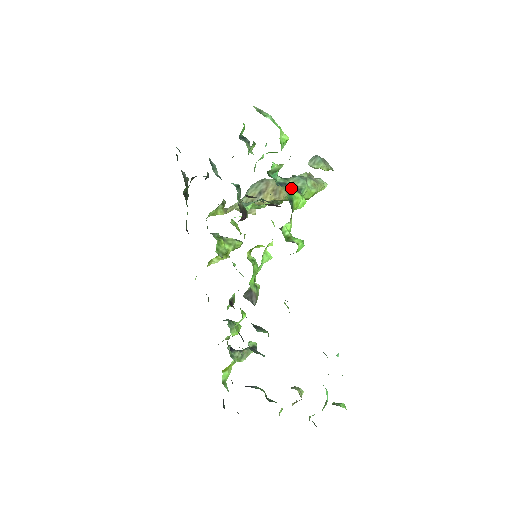
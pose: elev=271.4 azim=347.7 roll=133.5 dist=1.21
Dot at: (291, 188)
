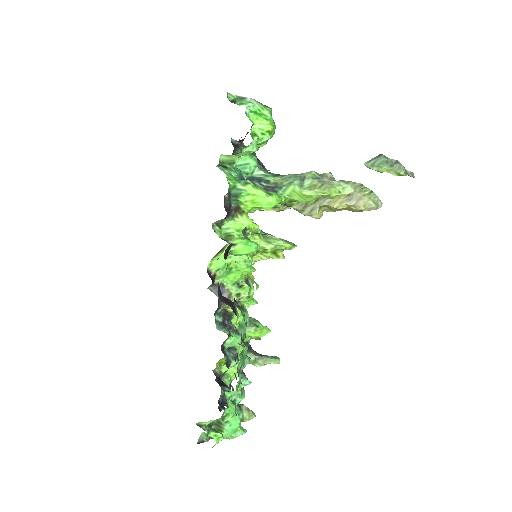
Dot at: (244, 183)
